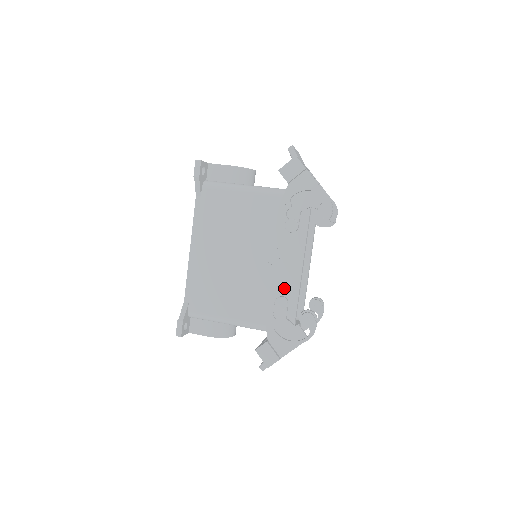
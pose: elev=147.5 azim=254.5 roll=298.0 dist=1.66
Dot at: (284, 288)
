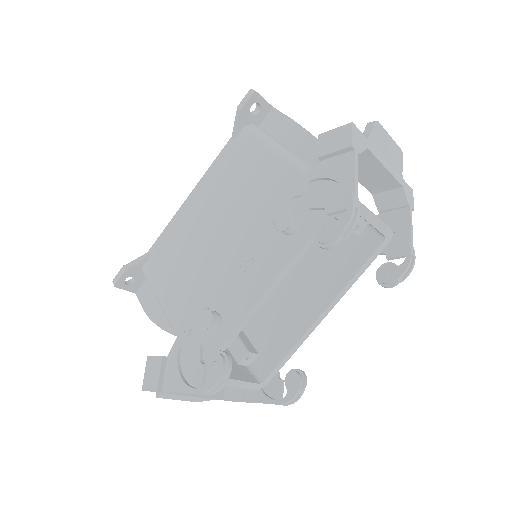
Dot at: (230, 305)
